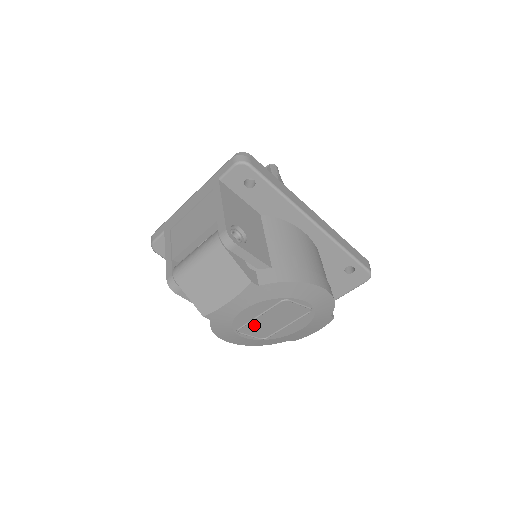
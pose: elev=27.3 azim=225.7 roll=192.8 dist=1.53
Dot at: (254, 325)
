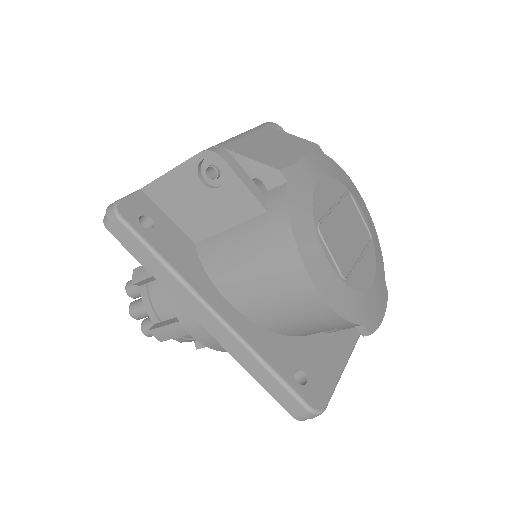
Dot at: (331, 229)
